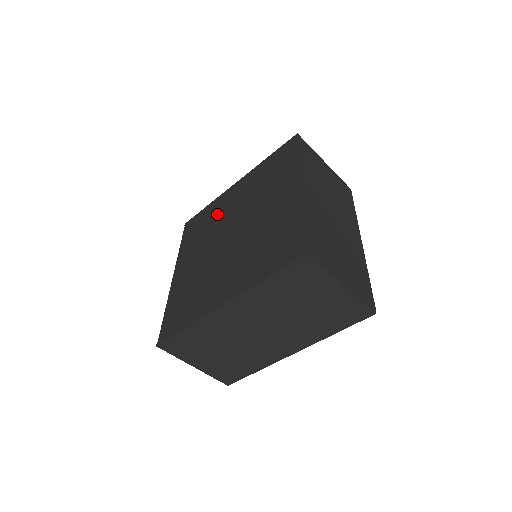
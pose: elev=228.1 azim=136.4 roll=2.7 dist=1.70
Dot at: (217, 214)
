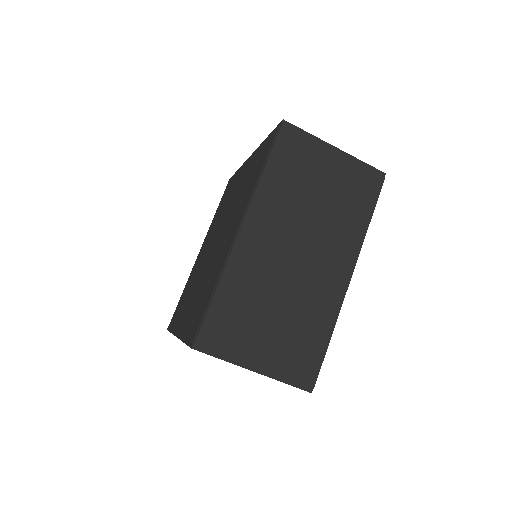
Dot at: (230, 195)
